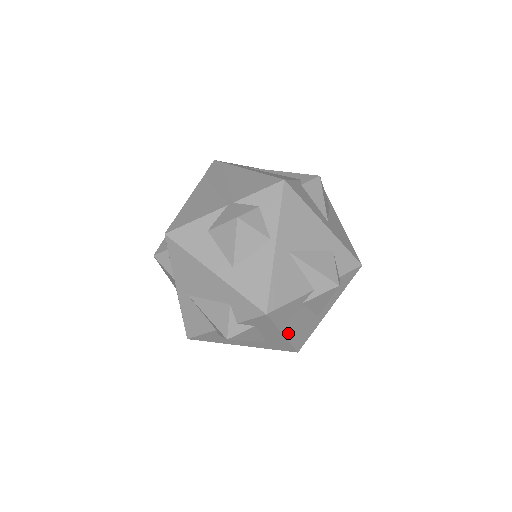
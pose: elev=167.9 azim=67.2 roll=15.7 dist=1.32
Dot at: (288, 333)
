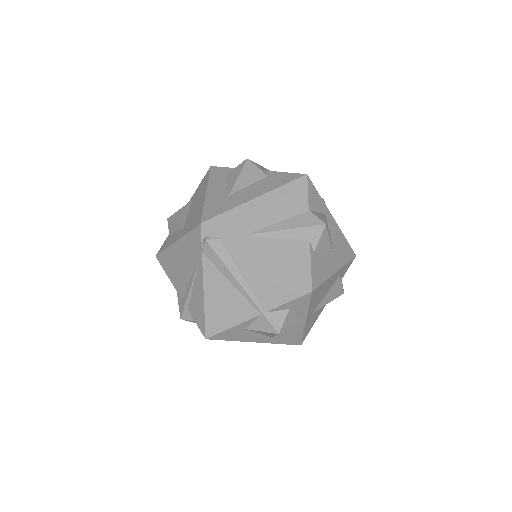
Dot at: occluded
